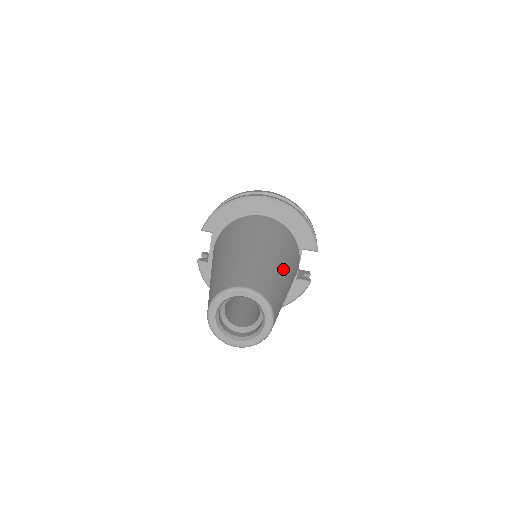
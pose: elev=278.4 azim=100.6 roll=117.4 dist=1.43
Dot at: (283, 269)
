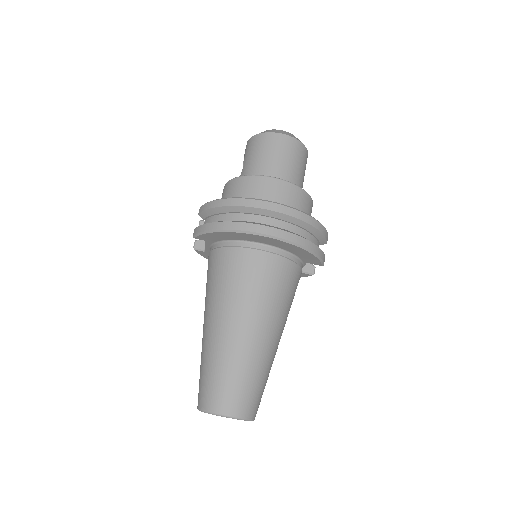
Dot at: (272, 345)
